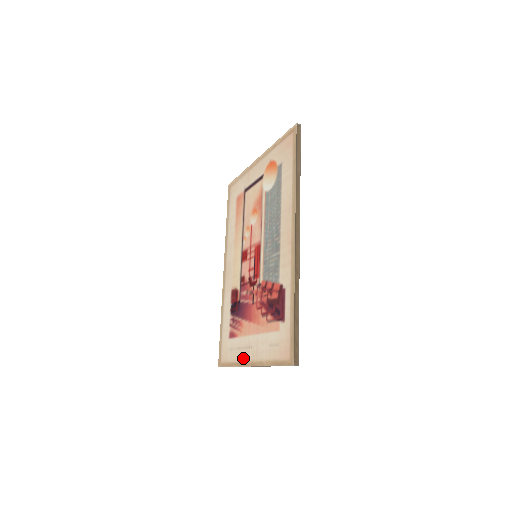
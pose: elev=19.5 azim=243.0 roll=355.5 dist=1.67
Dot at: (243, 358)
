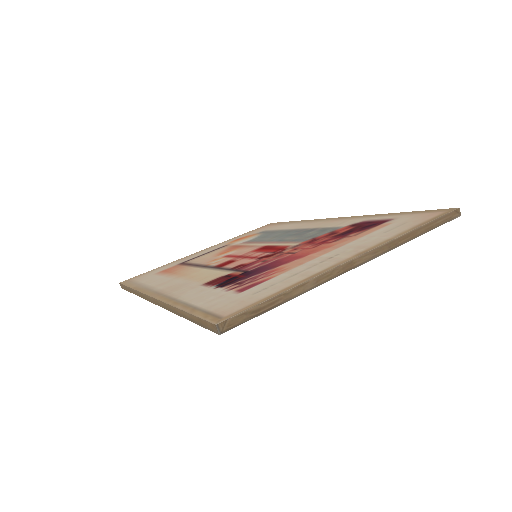
Dot at: (323, 266)
